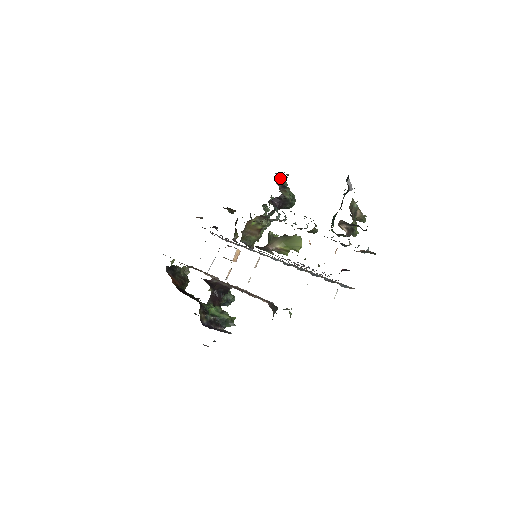
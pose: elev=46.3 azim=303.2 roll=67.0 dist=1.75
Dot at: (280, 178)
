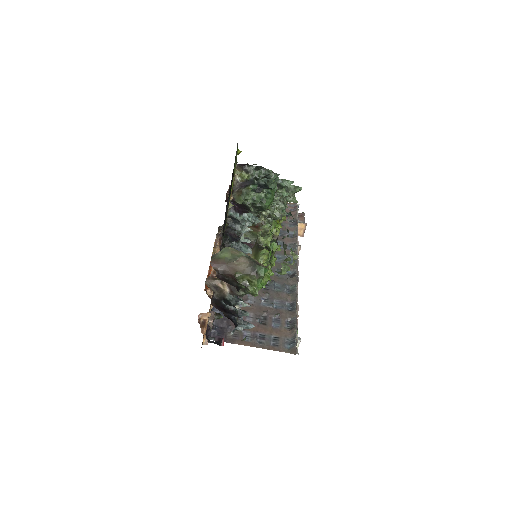
Dot at: (241, 171)
